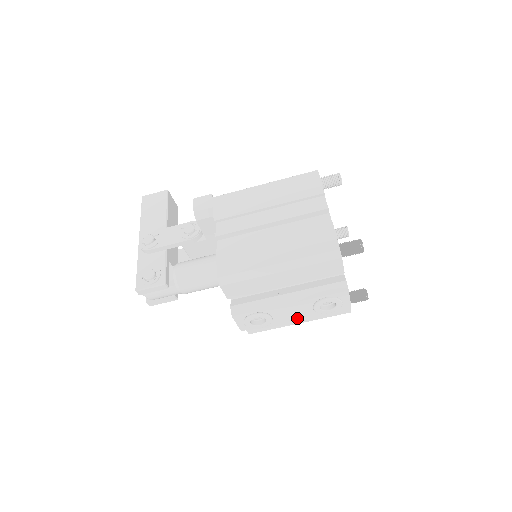
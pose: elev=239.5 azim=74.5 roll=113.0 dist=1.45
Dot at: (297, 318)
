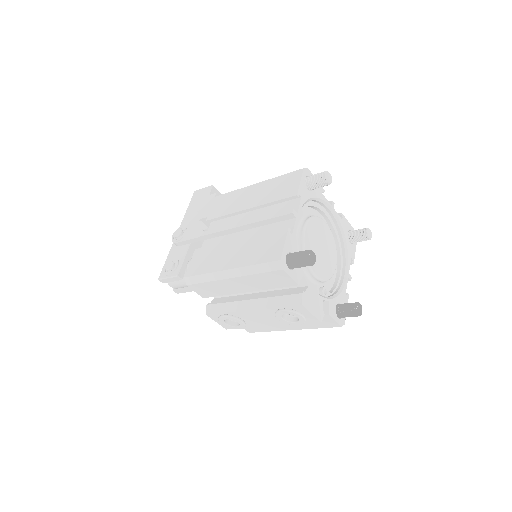
Dot at: (271, 325)
